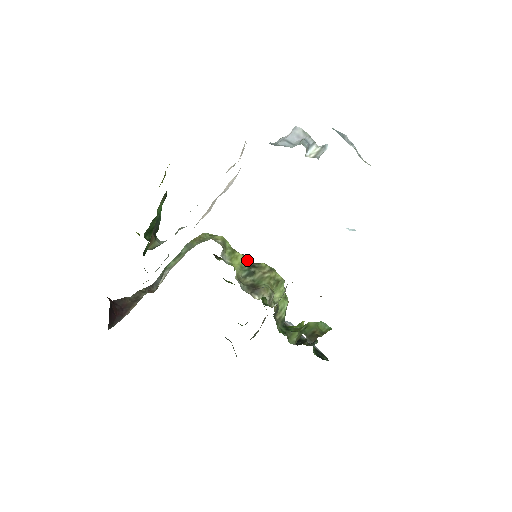
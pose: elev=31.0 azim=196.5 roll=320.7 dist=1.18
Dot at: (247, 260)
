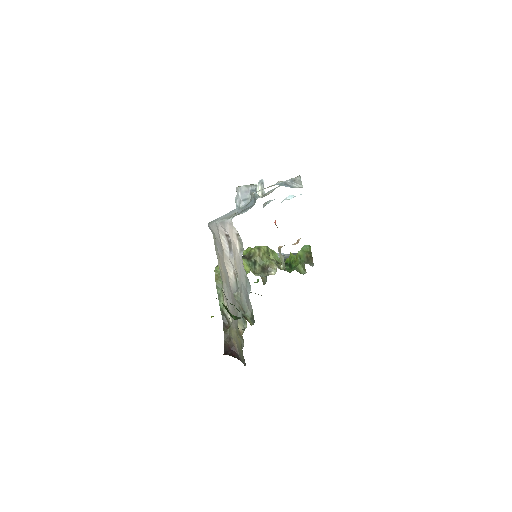
Dot at: (243, 257)
